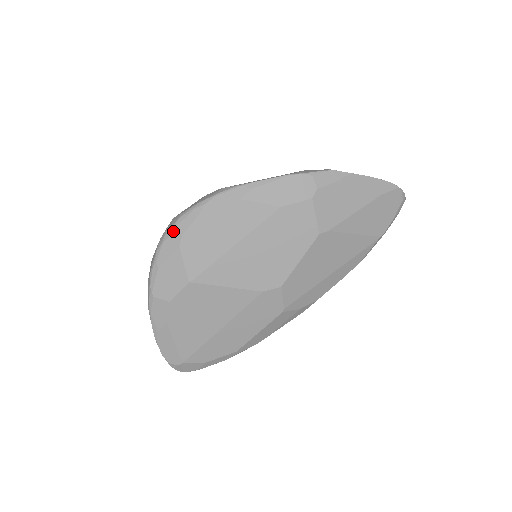
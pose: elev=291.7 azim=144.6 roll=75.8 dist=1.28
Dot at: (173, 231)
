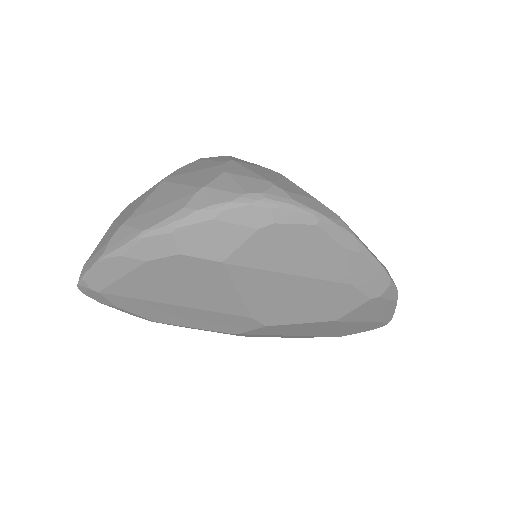
Dot at: (272, 209)
